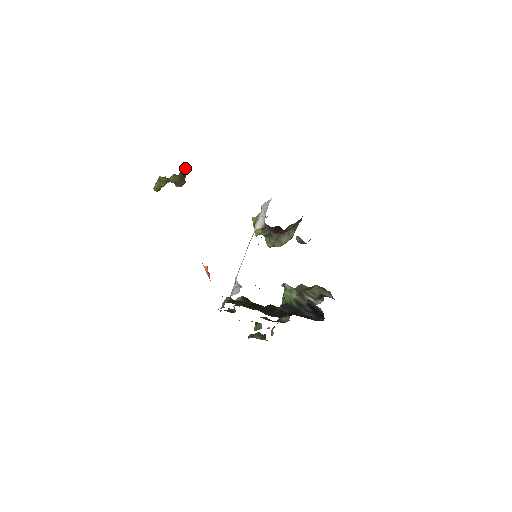
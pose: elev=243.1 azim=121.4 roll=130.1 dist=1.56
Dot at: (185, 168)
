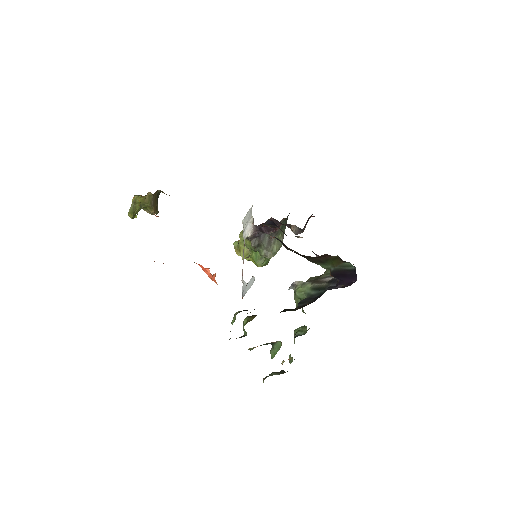
Dot at: (157, 191)
